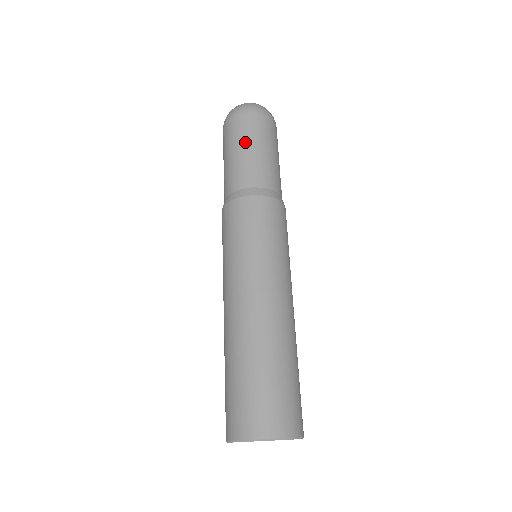
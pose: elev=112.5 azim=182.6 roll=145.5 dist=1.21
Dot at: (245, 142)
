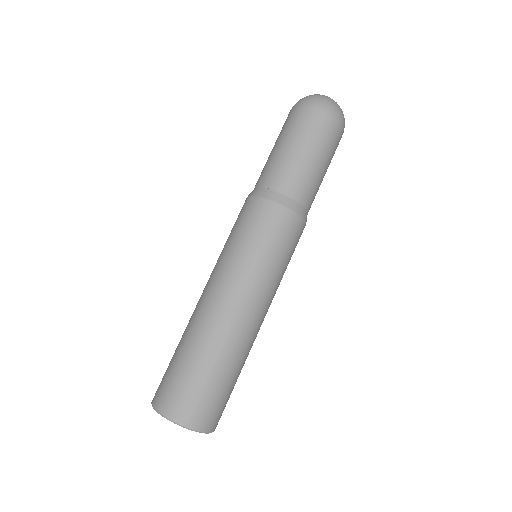
Dot at: (296, 141)
